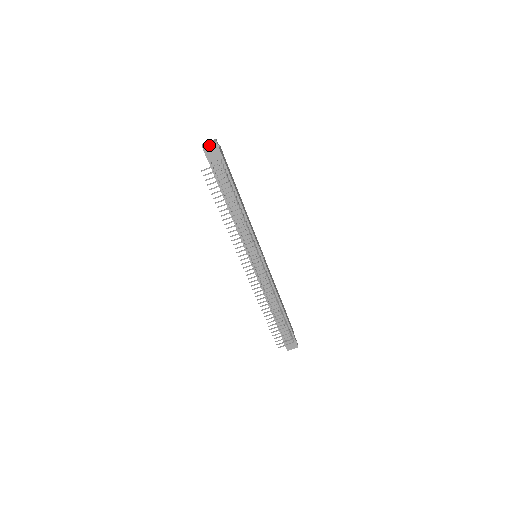
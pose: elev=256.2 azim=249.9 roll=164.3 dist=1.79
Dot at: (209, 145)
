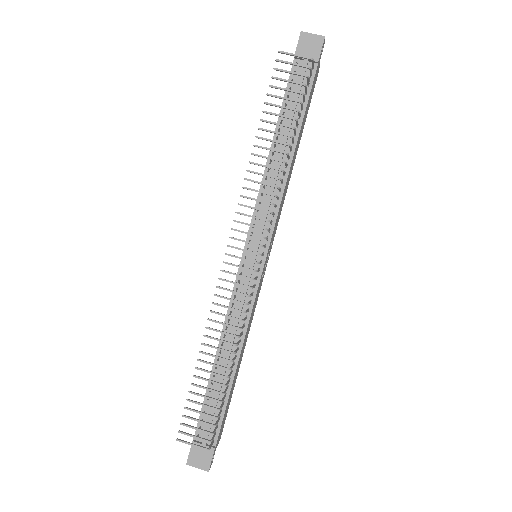
Dot at: (312, 35)
